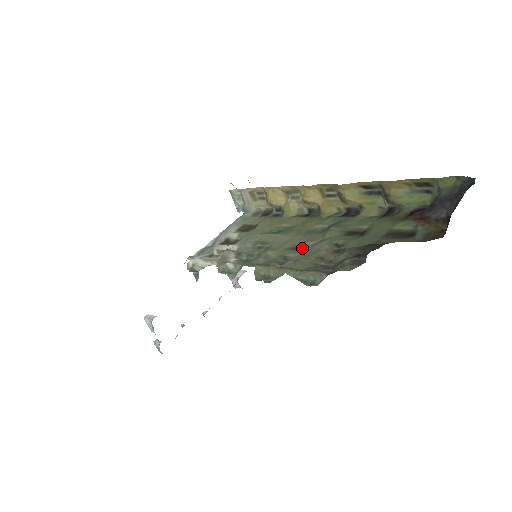
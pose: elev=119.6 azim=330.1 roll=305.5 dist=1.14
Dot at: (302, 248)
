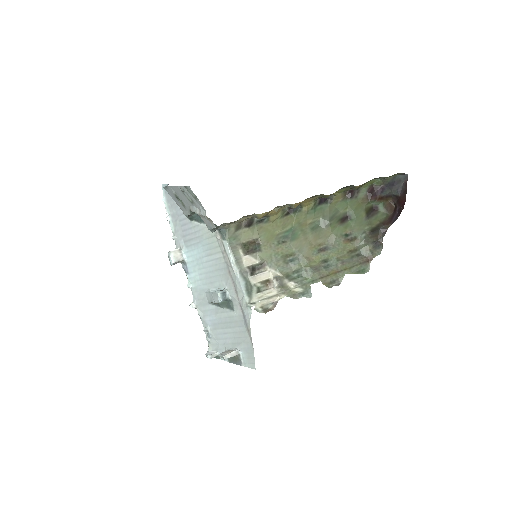
Dot at: (327, 248)
